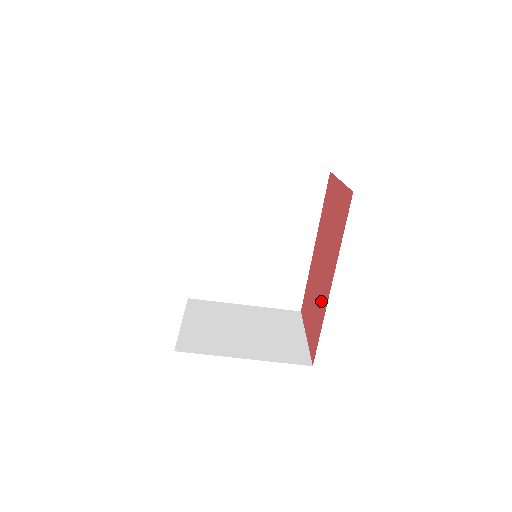
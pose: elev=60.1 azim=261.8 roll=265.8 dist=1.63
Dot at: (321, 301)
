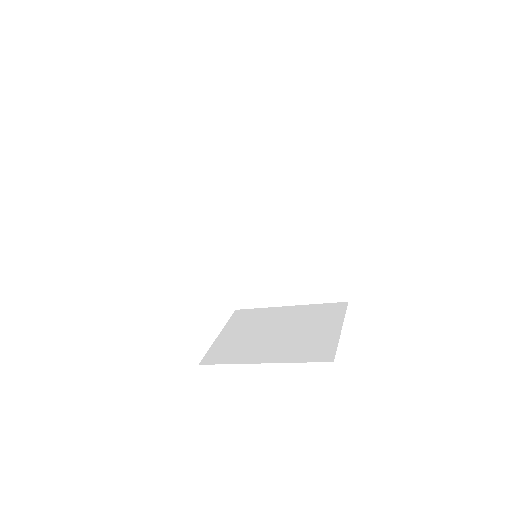
Dot at: occluded
